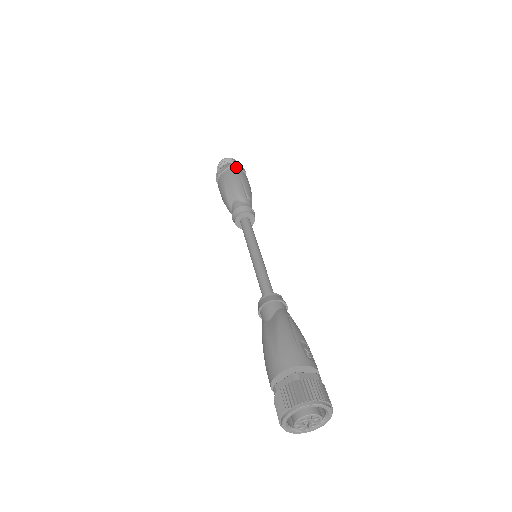
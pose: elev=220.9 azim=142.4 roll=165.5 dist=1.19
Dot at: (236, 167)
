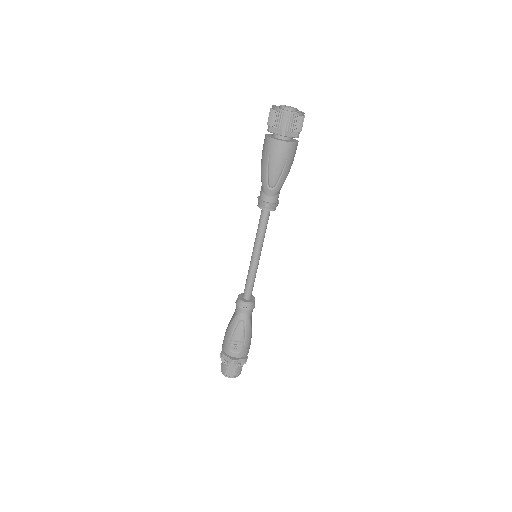
Dot at: occluded
